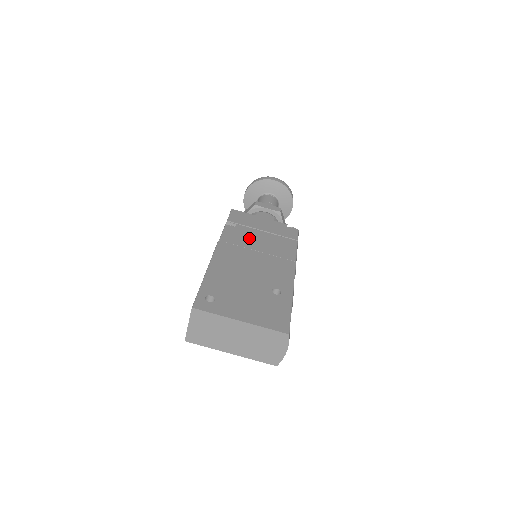
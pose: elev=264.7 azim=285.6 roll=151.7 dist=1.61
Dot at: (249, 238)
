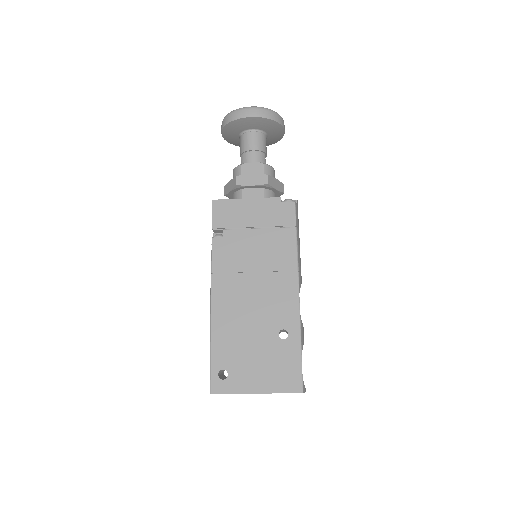
Dot at: (242, 252)
